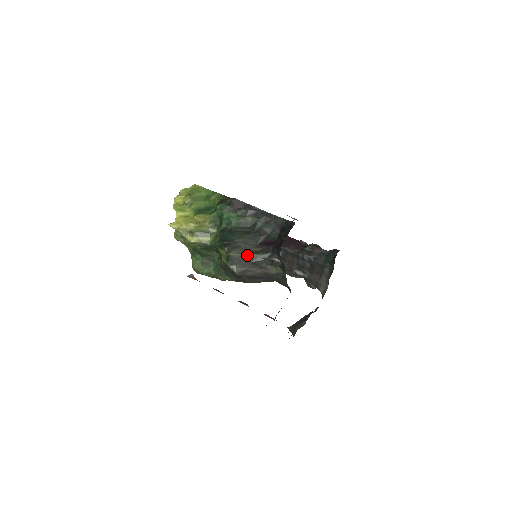
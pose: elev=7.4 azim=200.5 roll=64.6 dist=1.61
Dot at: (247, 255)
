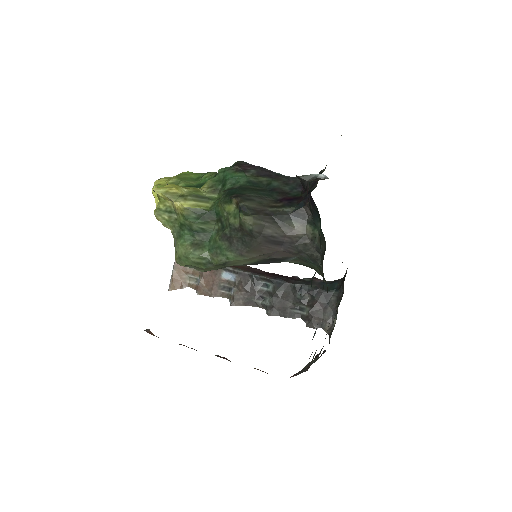
Dot at: (265, 208)
